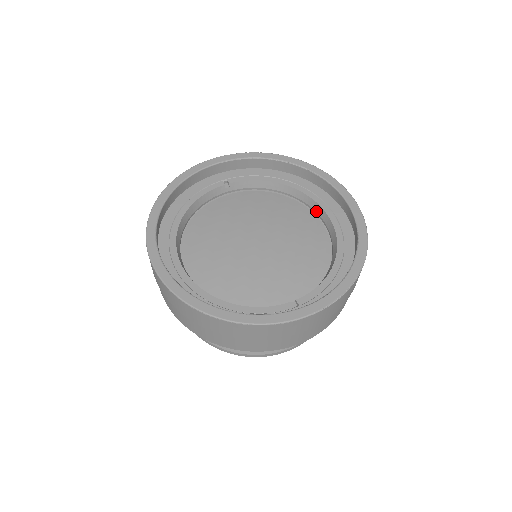
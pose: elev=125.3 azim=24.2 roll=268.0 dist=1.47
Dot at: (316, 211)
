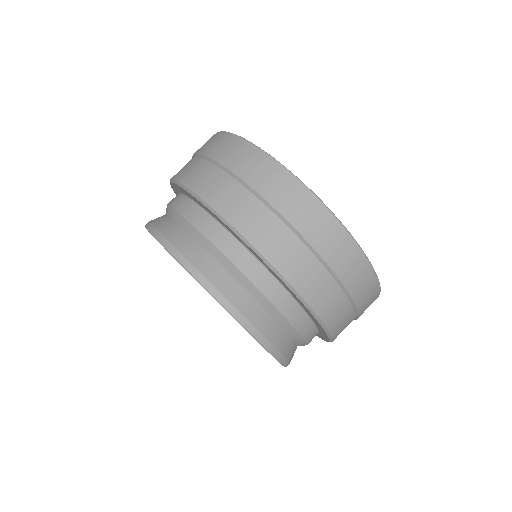
Dot at: occluded
